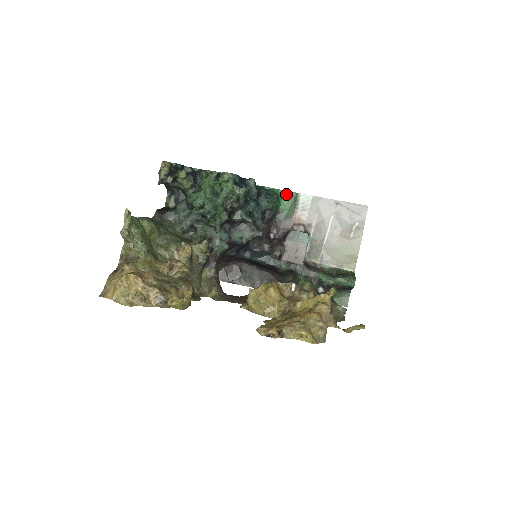
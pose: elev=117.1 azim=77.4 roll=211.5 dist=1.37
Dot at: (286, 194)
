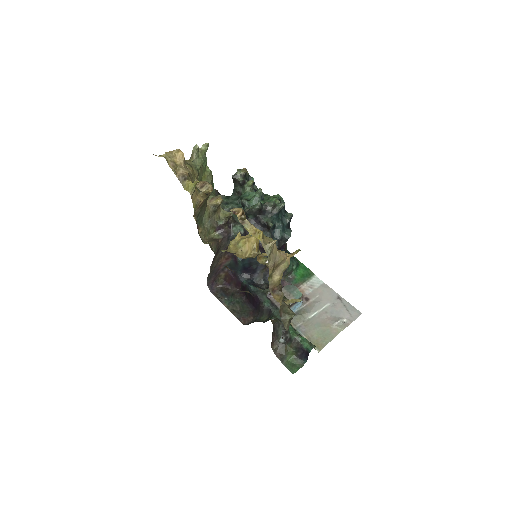
Dot at: (305, 269)
